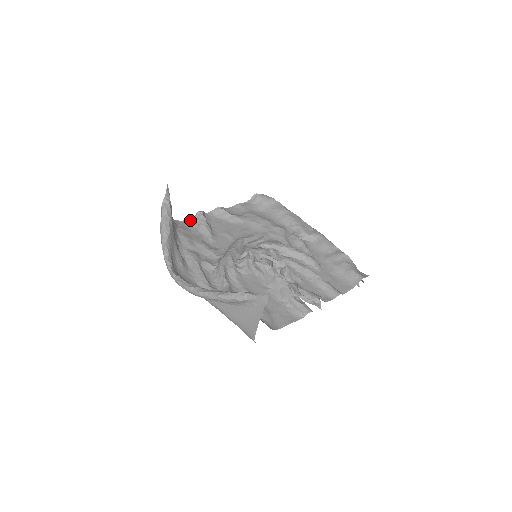
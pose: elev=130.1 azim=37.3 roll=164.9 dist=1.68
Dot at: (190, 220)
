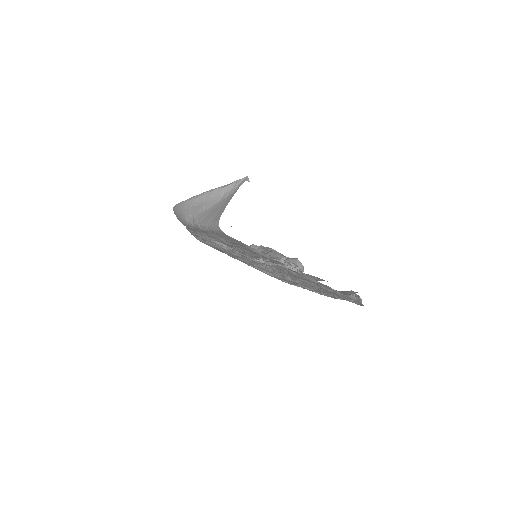
Dot at: occluded
